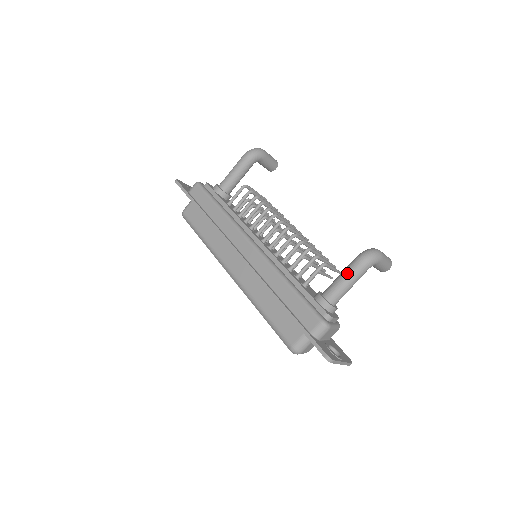
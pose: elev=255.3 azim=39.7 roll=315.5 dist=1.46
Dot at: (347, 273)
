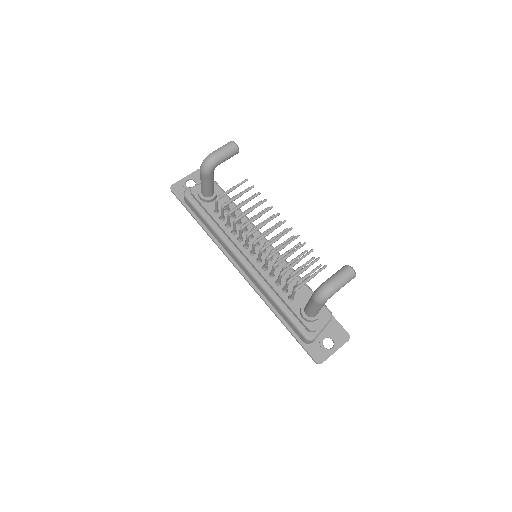
Dot at: (311, 306)
